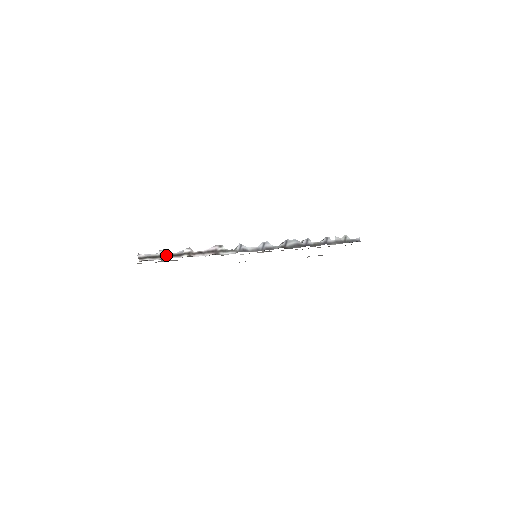
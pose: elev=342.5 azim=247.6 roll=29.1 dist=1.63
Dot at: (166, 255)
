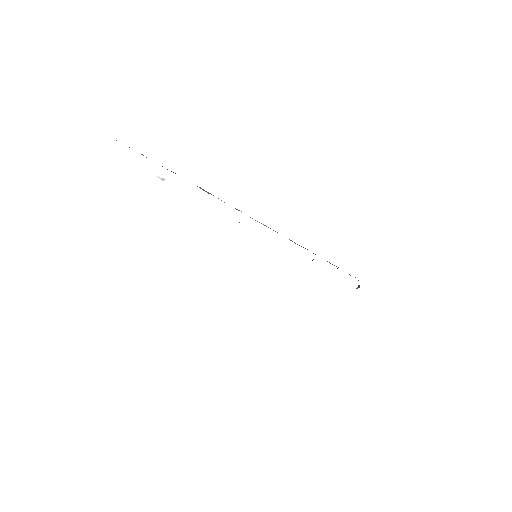
Dot at: occluded
